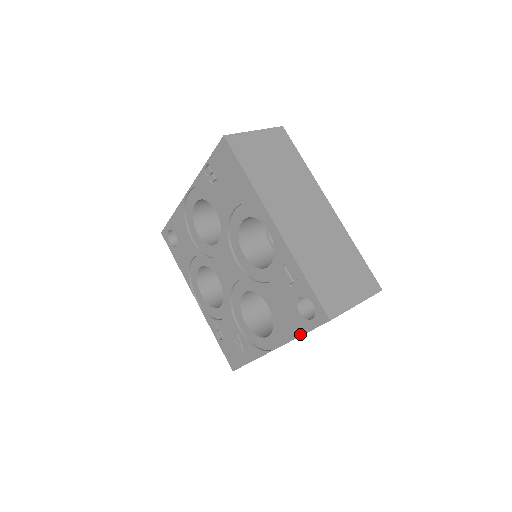
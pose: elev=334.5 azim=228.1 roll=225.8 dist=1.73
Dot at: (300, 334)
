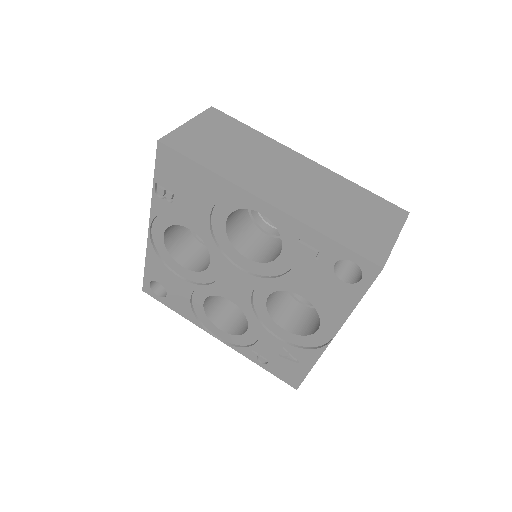
Dot at: (355, 304)
